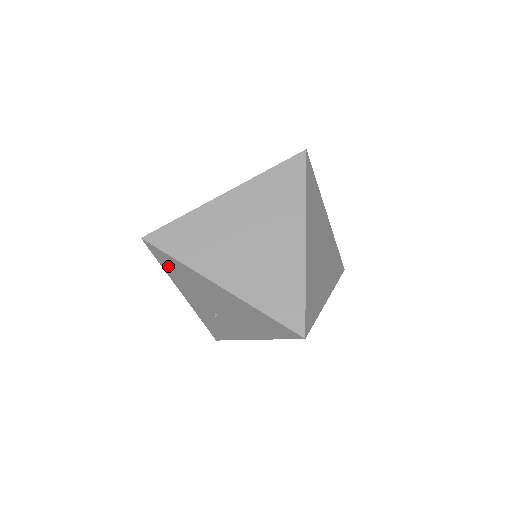
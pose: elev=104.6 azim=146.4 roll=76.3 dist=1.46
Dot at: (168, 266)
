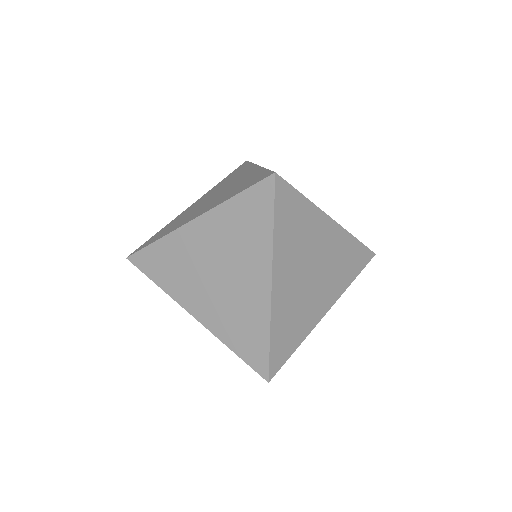
Dot at: occluded
